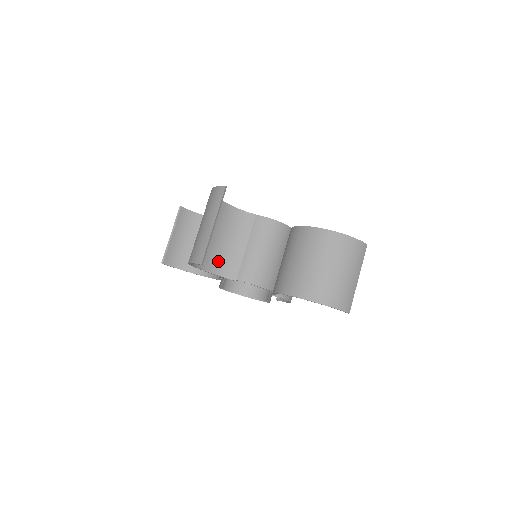
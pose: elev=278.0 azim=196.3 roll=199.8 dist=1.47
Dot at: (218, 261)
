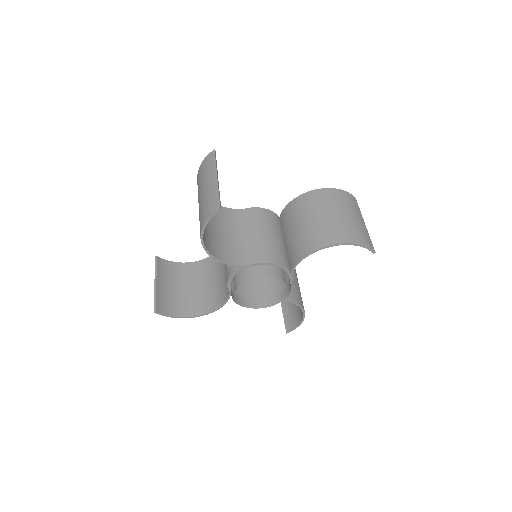
Dot at: (224, 251)
